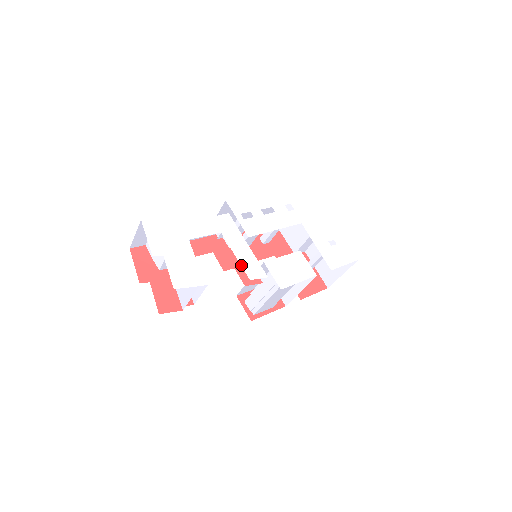
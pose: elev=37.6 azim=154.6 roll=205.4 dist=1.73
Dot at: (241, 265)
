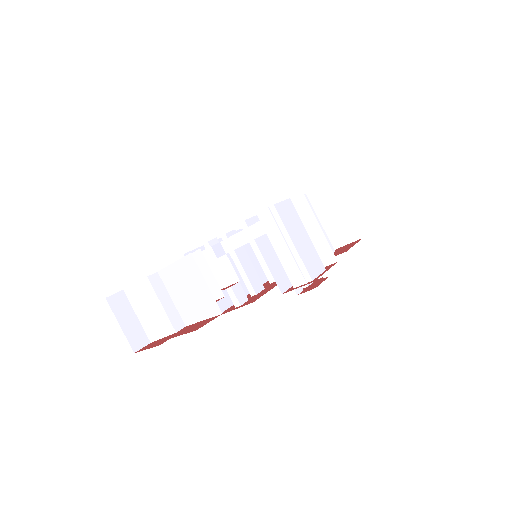
Dot at: occluded
